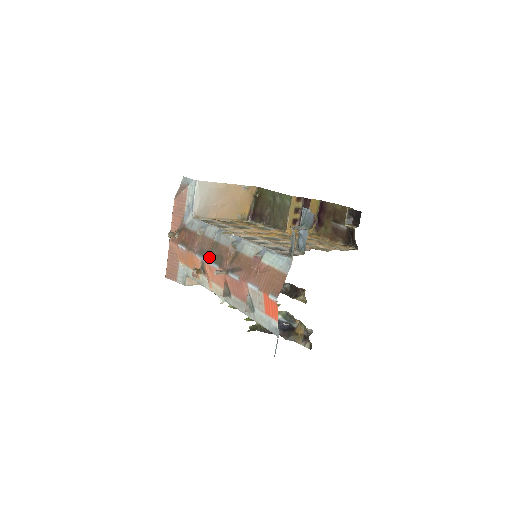
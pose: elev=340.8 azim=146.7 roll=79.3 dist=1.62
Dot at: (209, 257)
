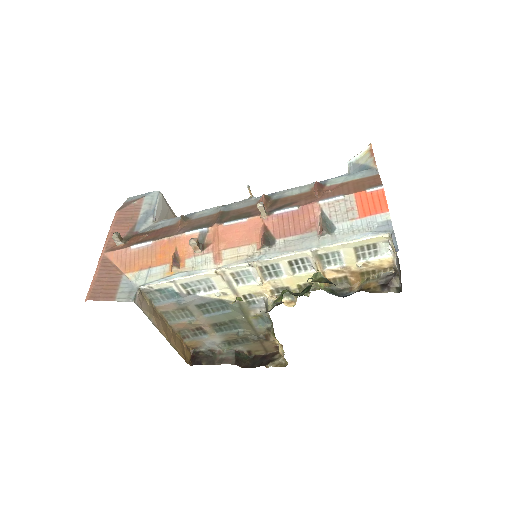
Dot at: (220, 221)
